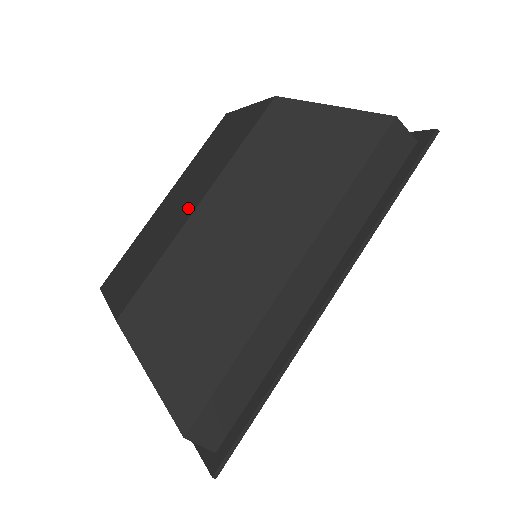
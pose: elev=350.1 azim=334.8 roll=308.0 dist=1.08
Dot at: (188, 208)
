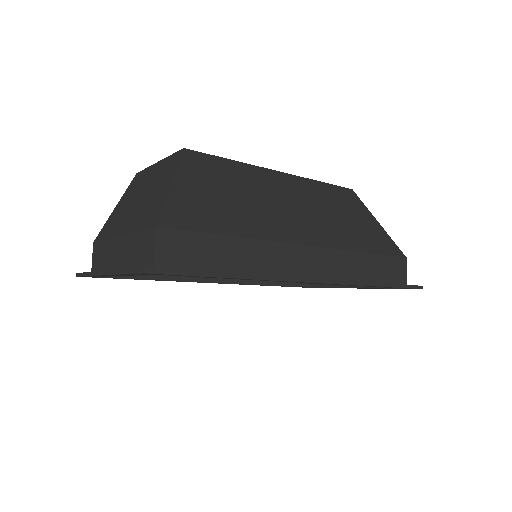
Dot at: occluded
